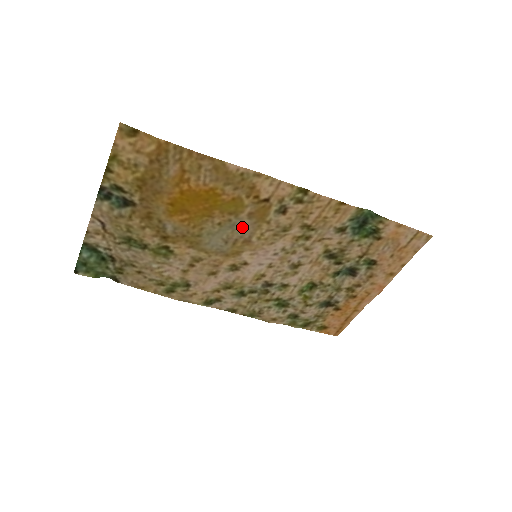
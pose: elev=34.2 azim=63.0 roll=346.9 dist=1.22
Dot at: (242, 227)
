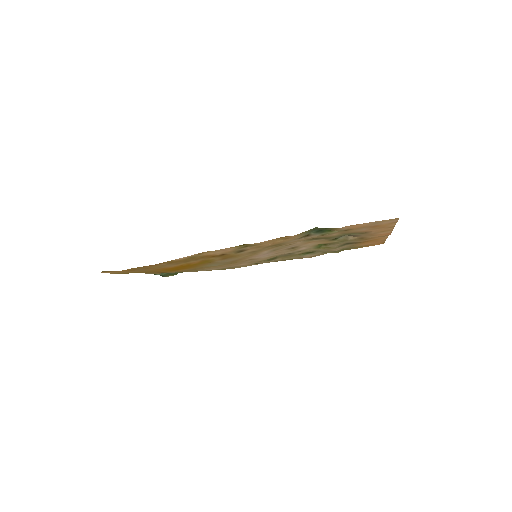
Dot at: (225, 261)
